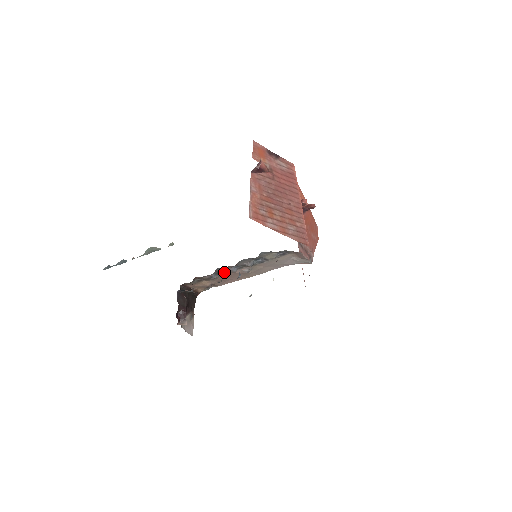
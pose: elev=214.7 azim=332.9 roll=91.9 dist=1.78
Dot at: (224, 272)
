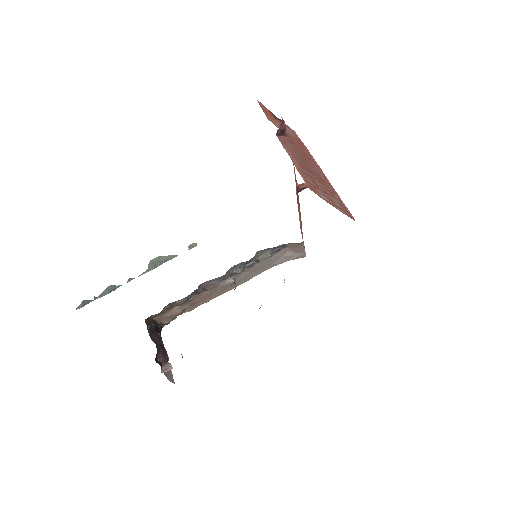
Dot at: (204, 289)
